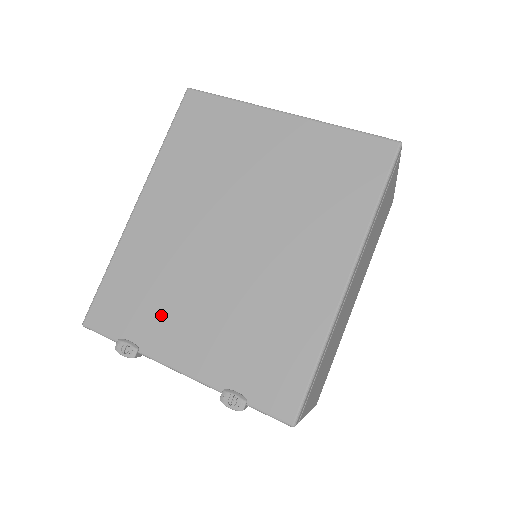
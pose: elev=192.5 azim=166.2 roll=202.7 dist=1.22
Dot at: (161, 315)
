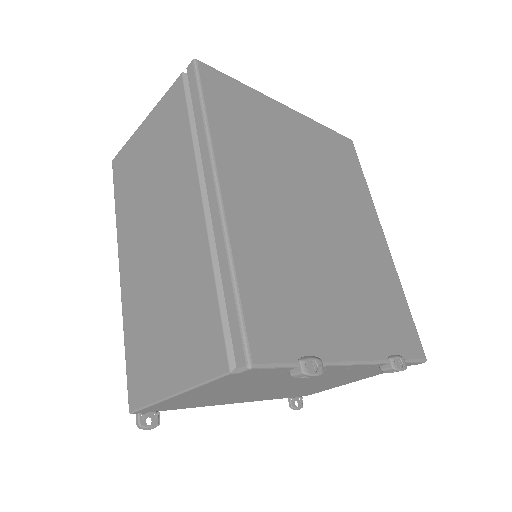
Dot at: (315, 312)
